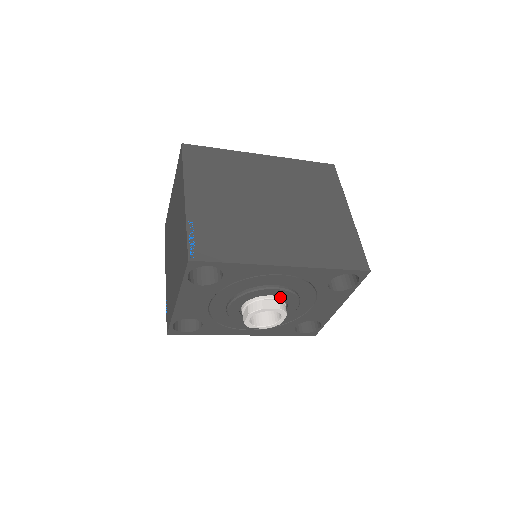
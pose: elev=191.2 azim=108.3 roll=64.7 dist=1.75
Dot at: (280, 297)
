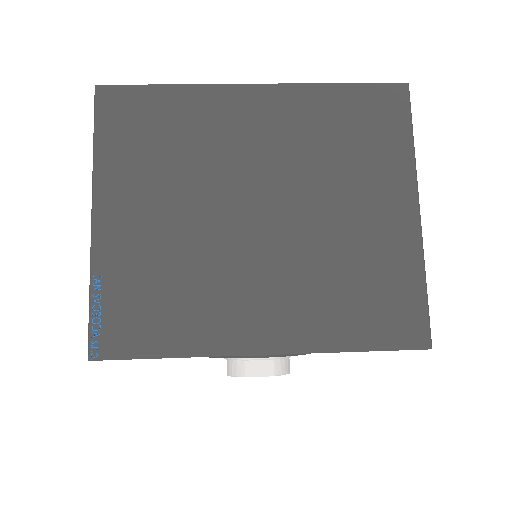
Dot at: occluded
